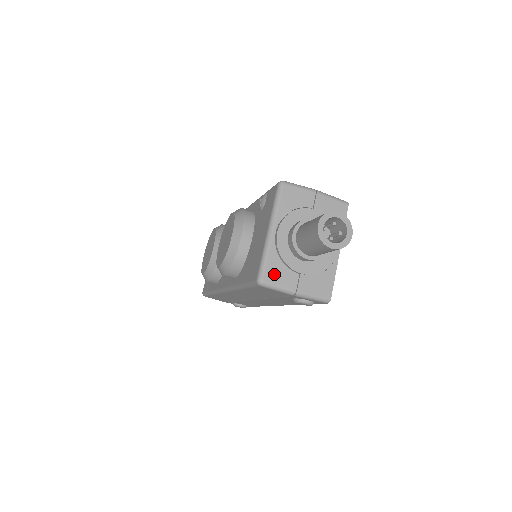
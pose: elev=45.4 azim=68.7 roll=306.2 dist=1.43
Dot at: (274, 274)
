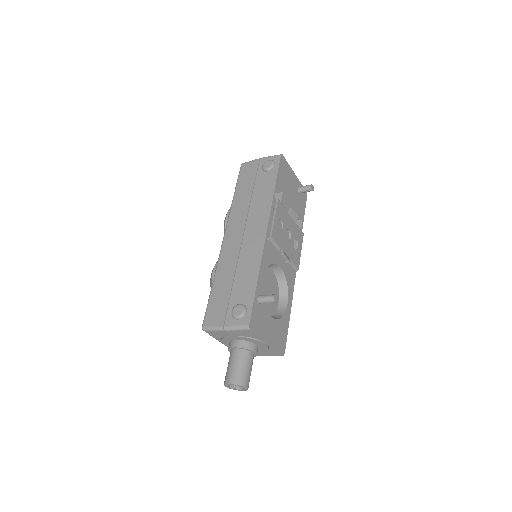
Dot at: occluded
